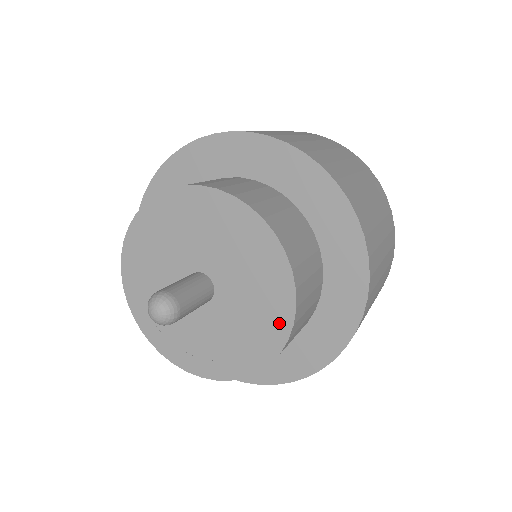
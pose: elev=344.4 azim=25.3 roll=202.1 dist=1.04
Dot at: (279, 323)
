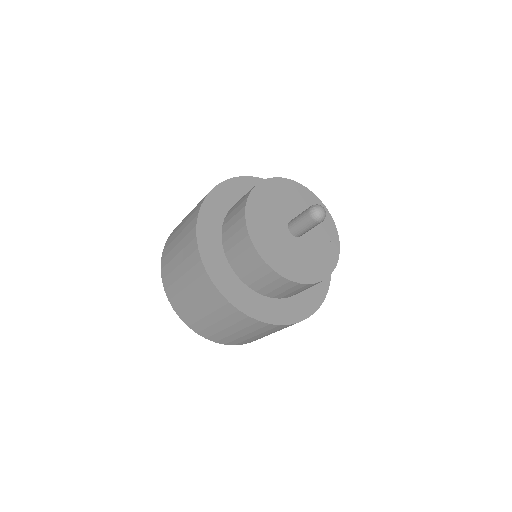
Dot at: (323, 271)
